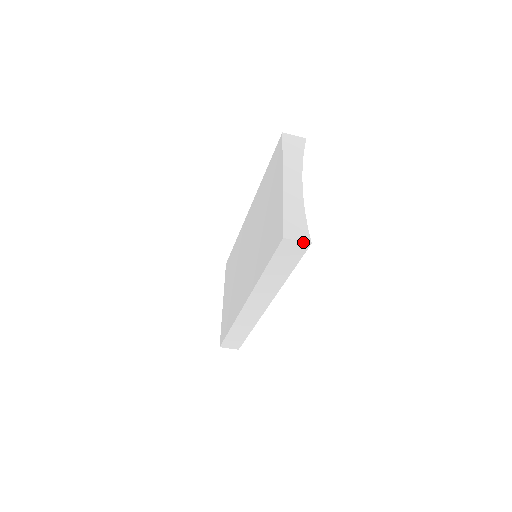
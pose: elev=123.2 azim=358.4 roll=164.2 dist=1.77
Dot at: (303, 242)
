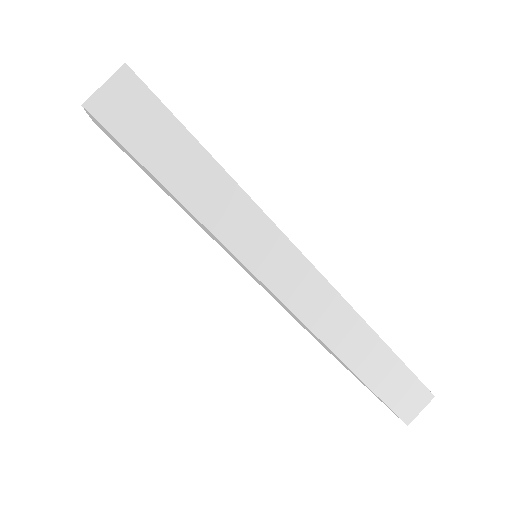
Dot at: (114, 77)
